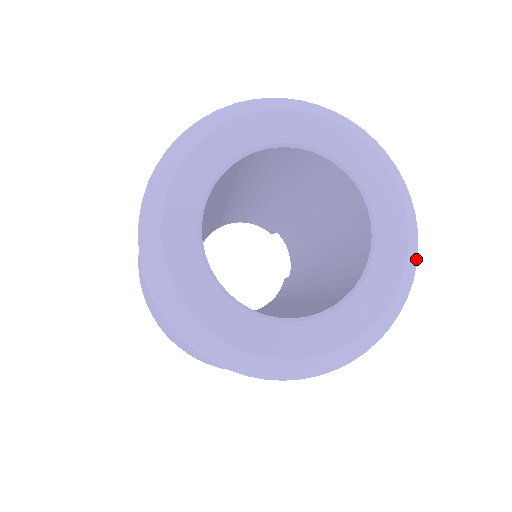
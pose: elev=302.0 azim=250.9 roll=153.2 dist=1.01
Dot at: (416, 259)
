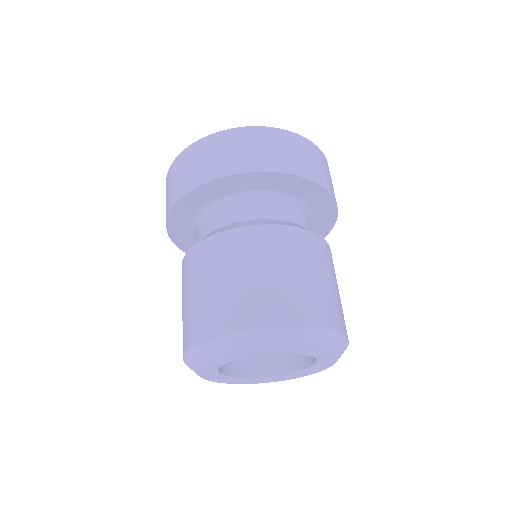
Dot at: occluded
